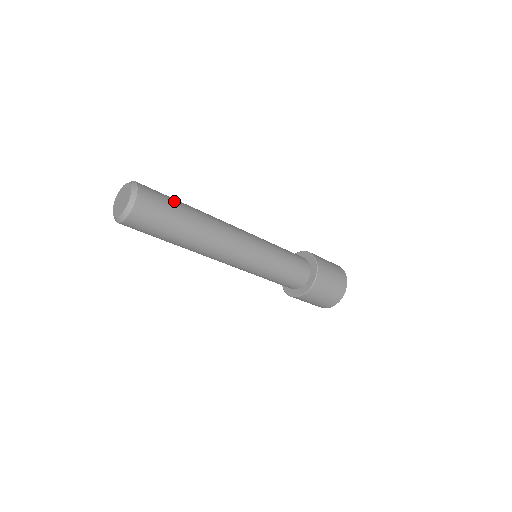
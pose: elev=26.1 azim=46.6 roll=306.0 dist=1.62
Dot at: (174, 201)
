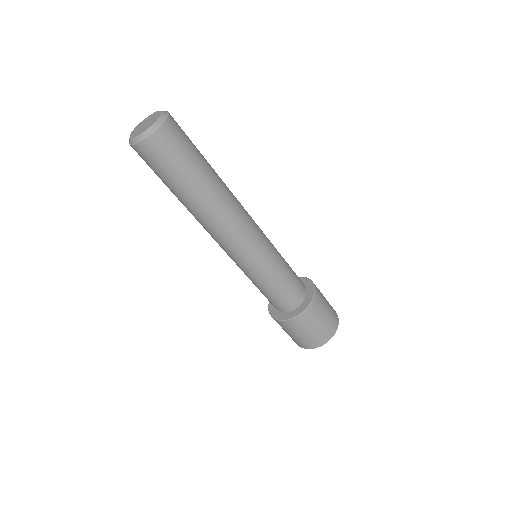
Dot at: occluded
